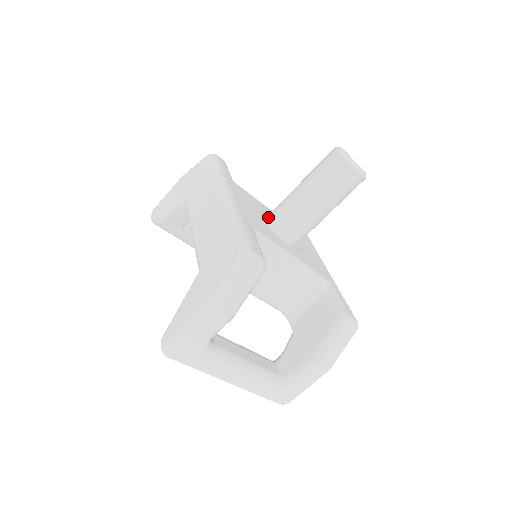
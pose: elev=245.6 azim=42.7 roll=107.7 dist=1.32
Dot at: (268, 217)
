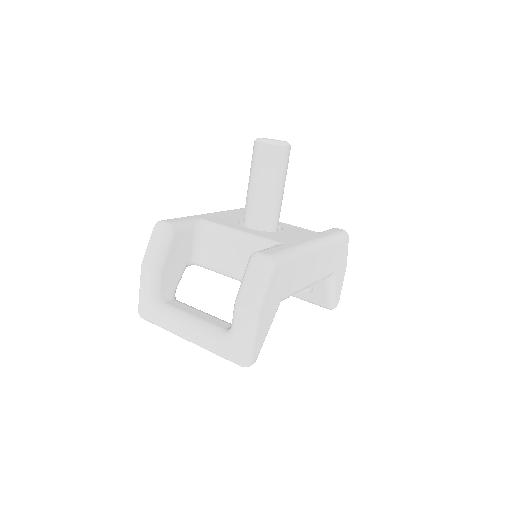
Dot at: occluded
